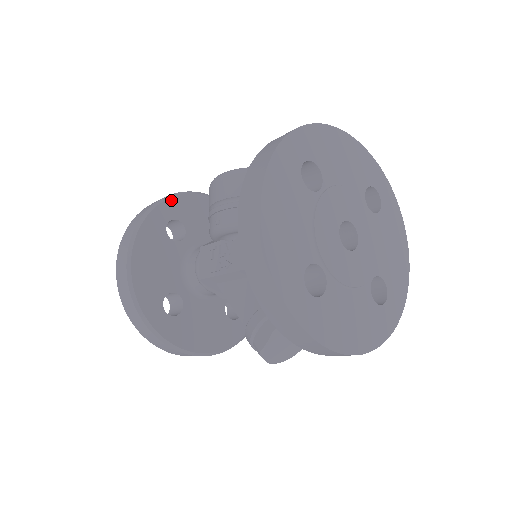
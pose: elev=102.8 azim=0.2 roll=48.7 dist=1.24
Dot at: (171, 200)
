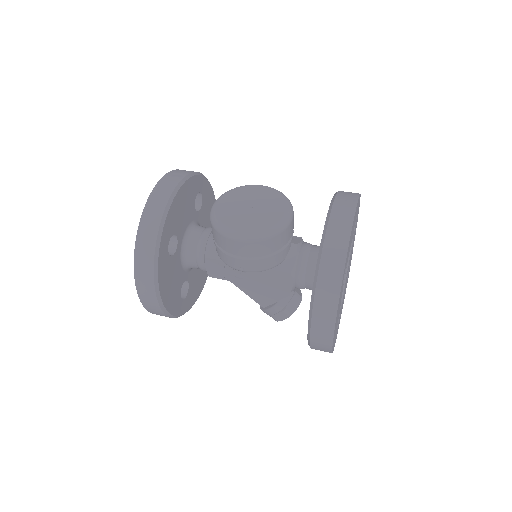
Dot at: (164, 228)
